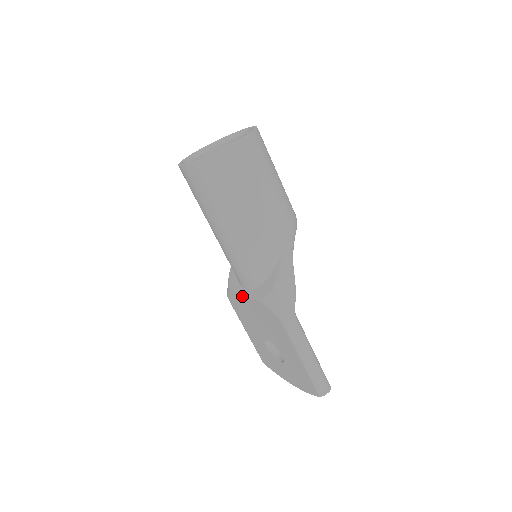
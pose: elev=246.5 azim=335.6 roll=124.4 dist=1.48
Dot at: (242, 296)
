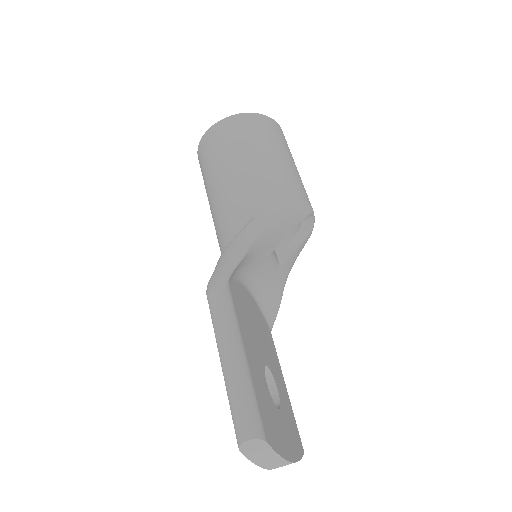
Dot at: occluded
